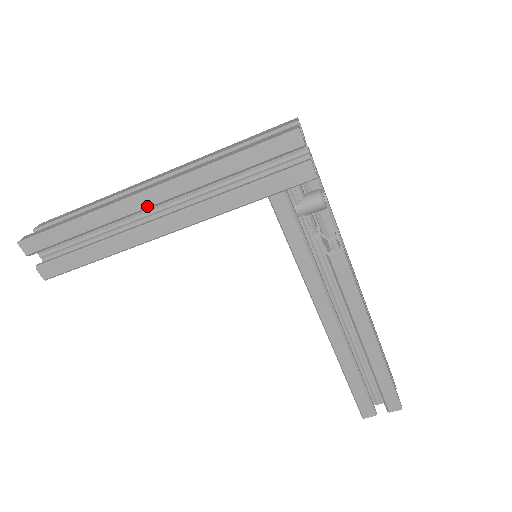
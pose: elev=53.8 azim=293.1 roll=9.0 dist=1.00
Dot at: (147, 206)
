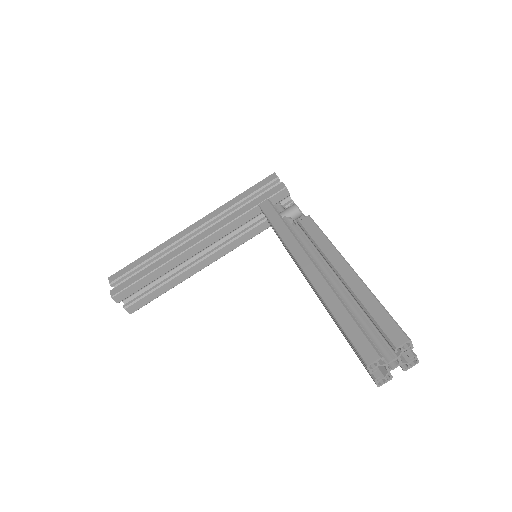
Dot at: (189, 232)
